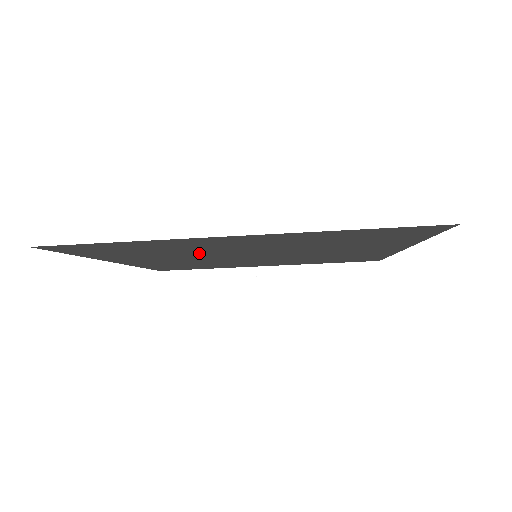
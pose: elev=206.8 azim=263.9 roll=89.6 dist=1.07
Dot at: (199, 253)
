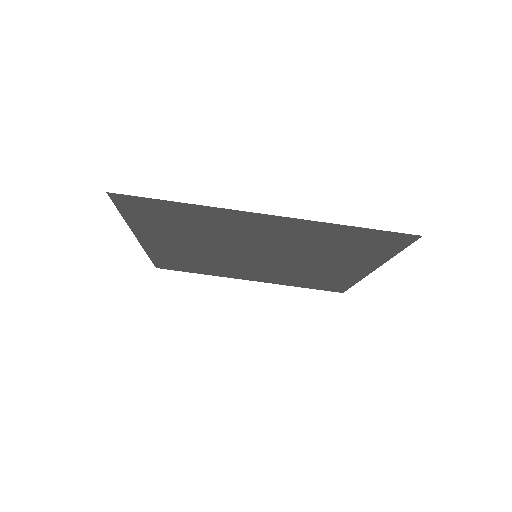
Dot at: (218, 239)
